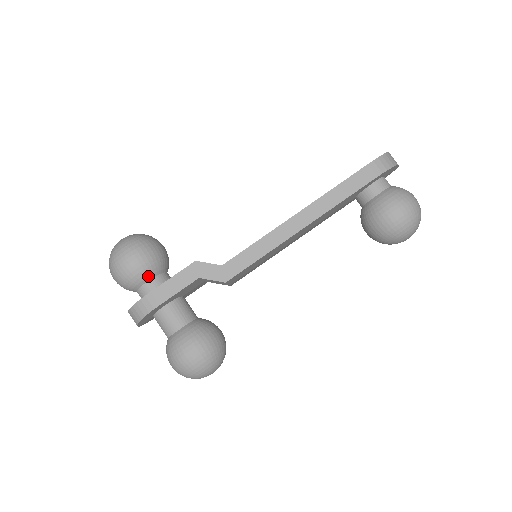
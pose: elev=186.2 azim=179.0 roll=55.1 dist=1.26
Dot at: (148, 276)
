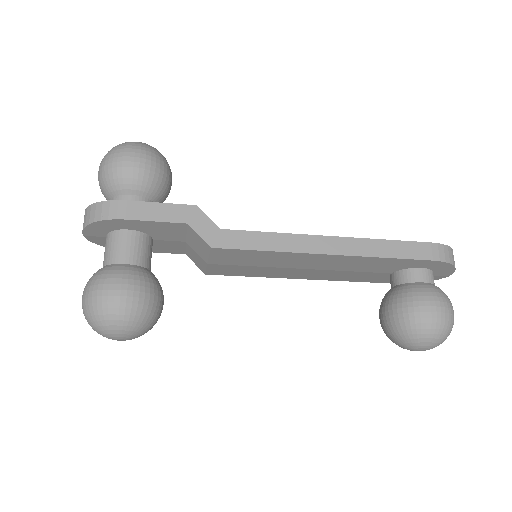
Dot at: (136, 189)
